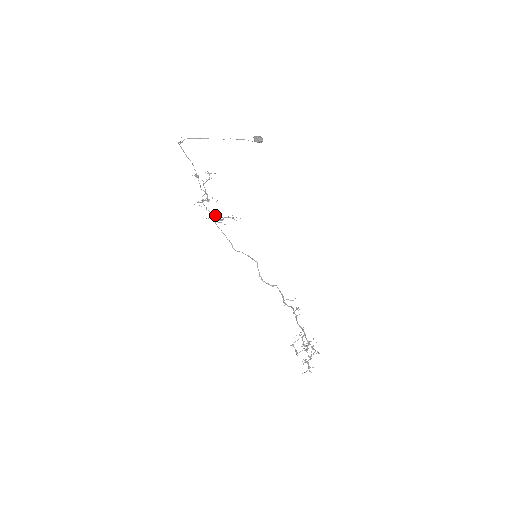
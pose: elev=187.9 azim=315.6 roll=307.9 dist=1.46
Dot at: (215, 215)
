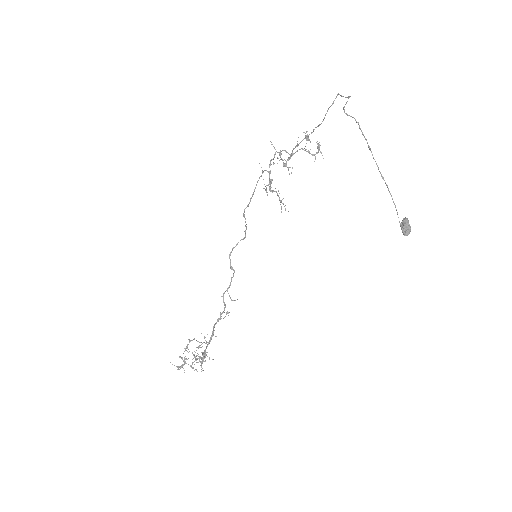
Dot at: occluded
